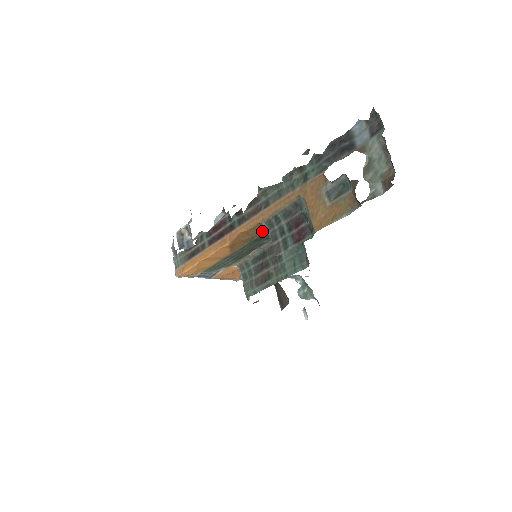
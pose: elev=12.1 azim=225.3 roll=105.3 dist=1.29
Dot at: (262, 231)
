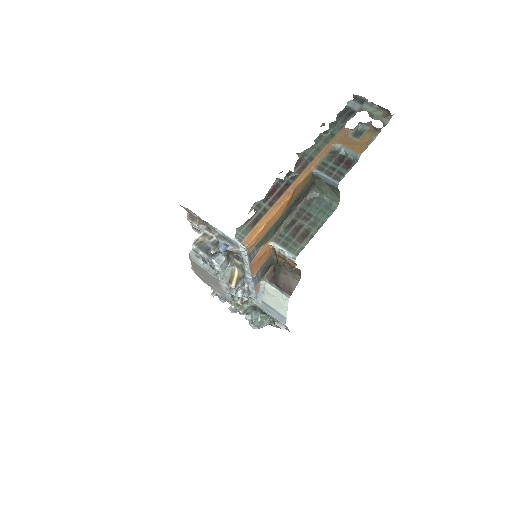
Dot at: (305, 186)
